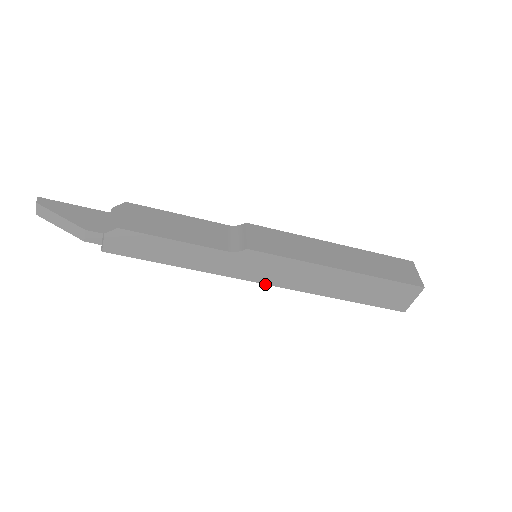
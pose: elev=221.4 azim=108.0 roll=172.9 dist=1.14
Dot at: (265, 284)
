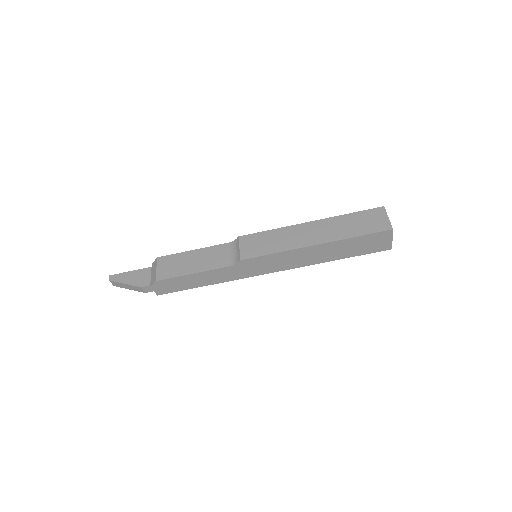
Dot at: occluded
